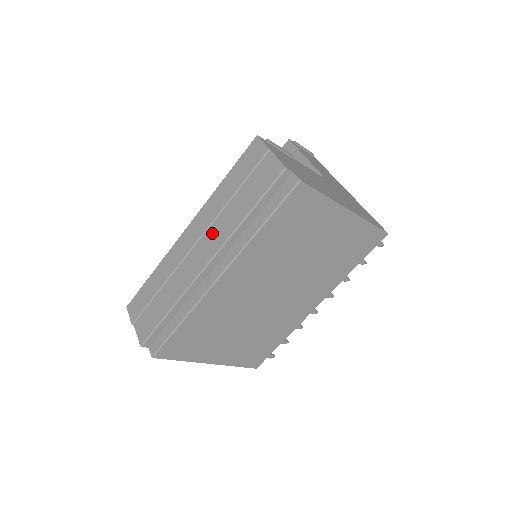
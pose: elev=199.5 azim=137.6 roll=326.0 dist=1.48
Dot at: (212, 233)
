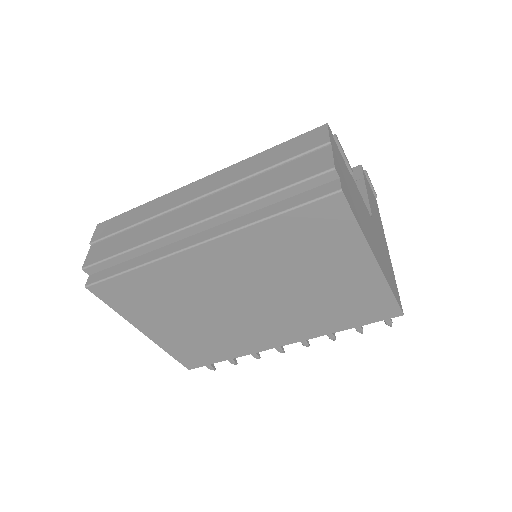
Dot at: (220, 196)
